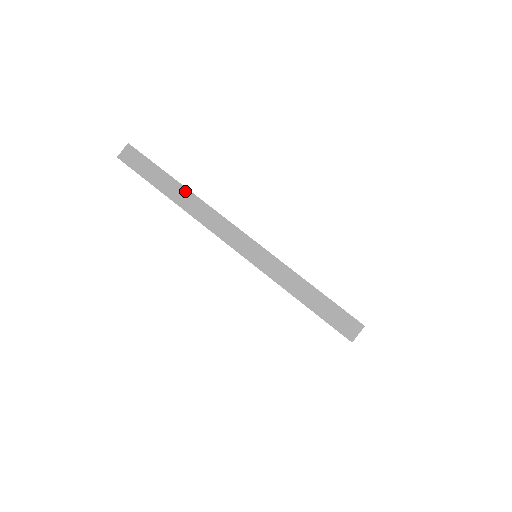
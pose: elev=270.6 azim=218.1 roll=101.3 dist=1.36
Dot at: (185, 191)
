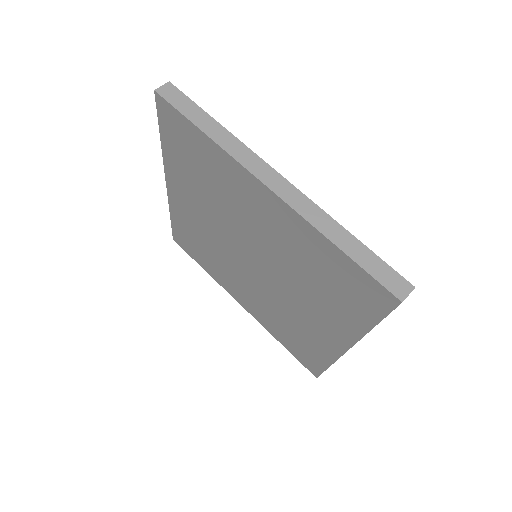
Dot at: (226, 132)
